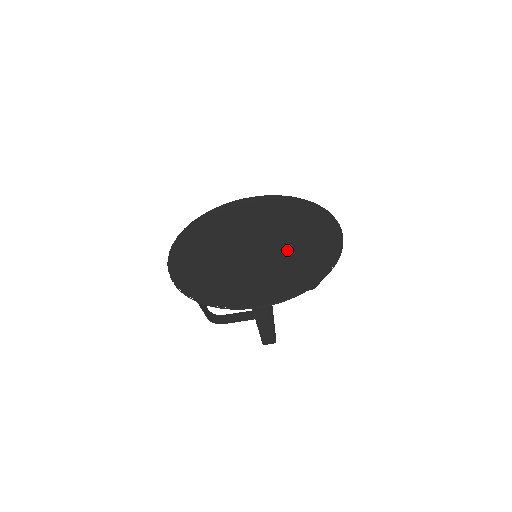
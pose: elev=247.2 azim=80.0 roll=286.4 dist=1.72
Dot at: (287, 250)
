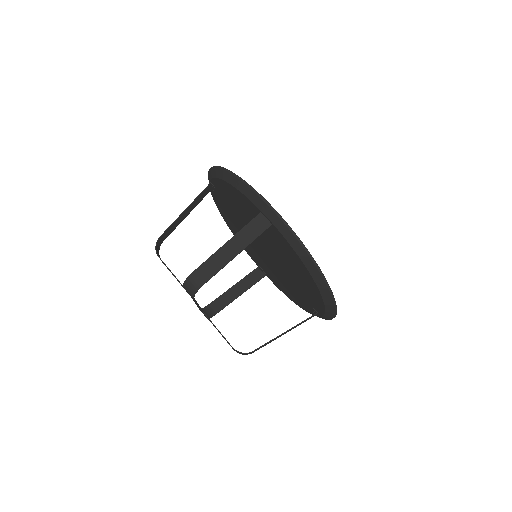
Dot at: occluded
